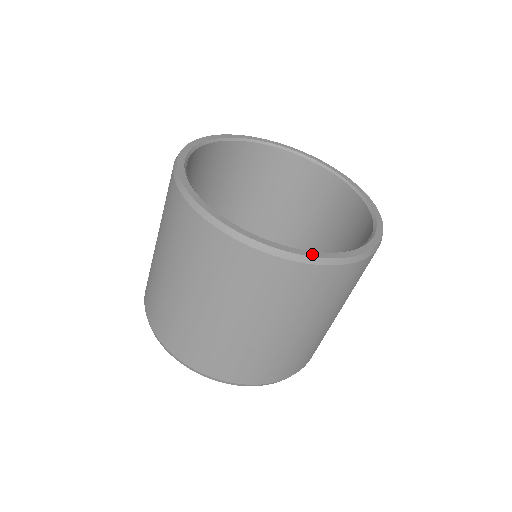
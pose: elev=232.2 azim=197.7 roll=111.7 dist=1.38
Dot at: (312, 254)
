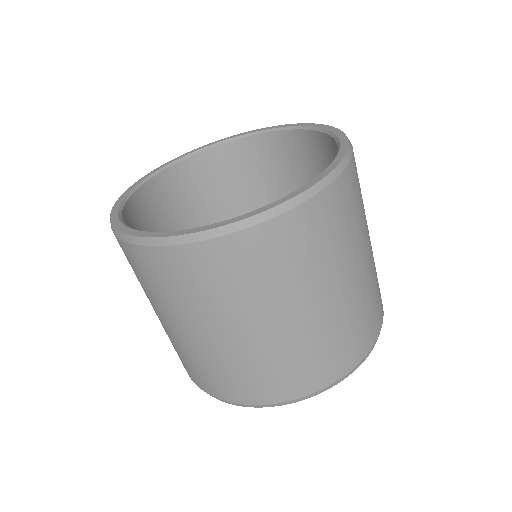
Dot at: (263, 209)
